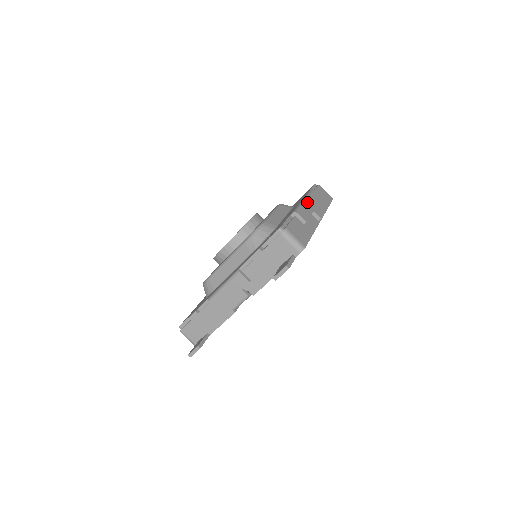
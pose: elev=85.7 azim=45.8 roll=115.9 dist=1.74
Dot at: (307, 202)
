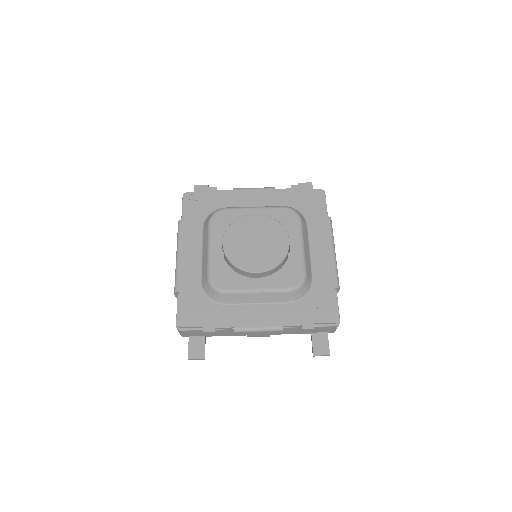
Dot at: occluded
